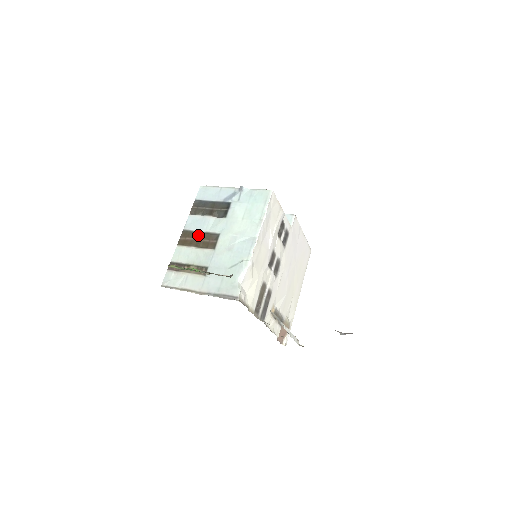
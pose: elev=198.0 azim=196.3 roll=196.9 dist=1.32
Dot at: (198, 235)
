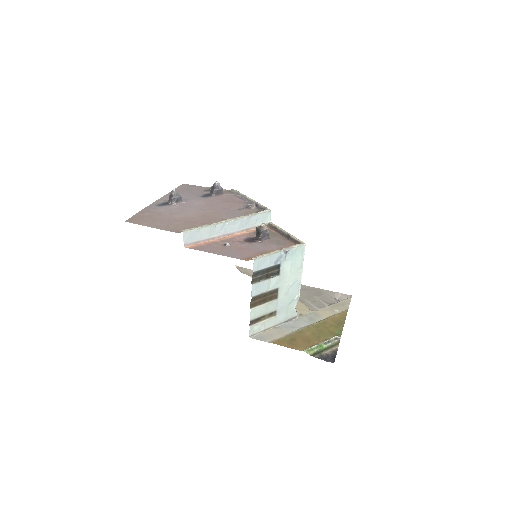
Dot at: (264, 296)
